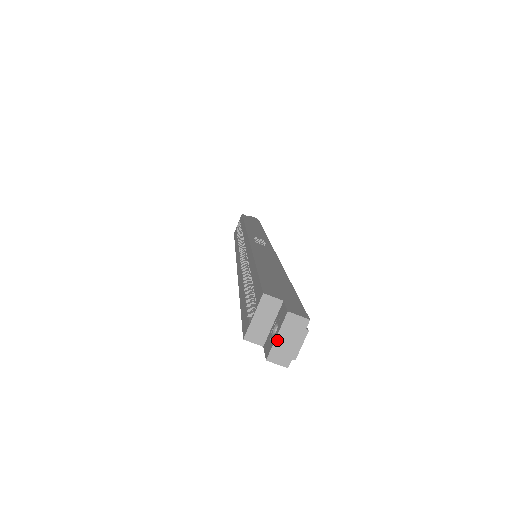
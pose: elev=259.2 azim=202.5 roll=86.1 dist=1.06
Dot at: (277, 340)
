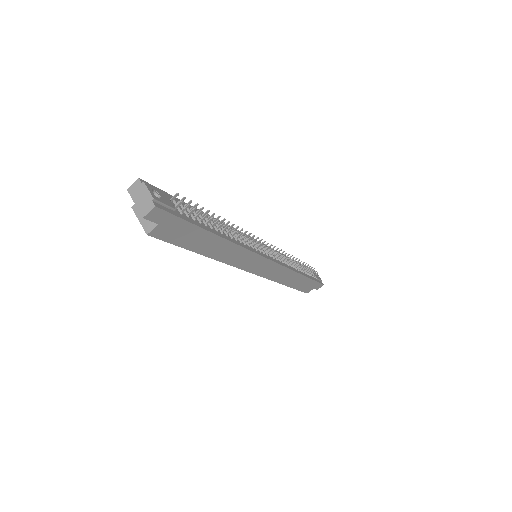
Dot at: (137, 205)
